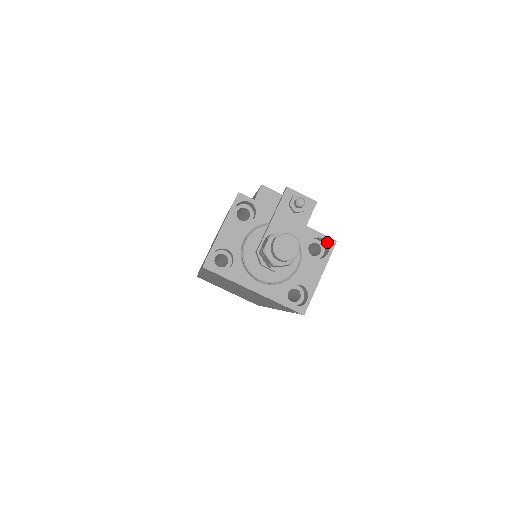
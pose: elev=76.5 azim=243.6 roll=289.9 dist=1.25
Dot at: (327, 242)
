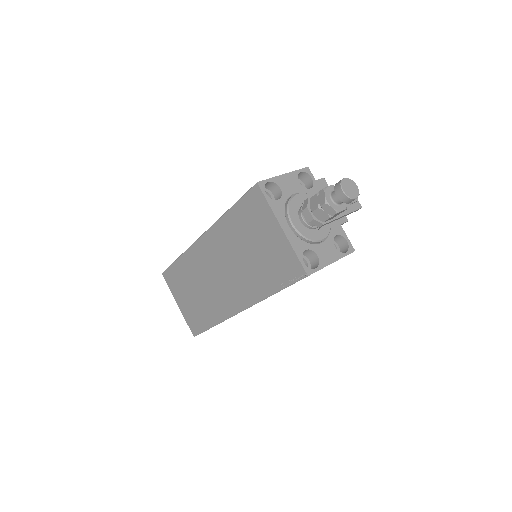
Dot at: (349, 245)
